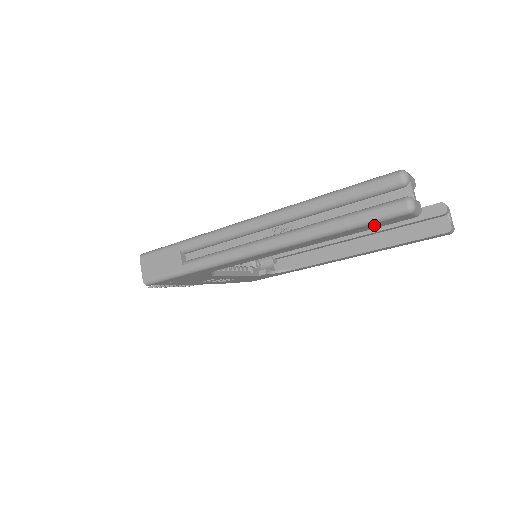
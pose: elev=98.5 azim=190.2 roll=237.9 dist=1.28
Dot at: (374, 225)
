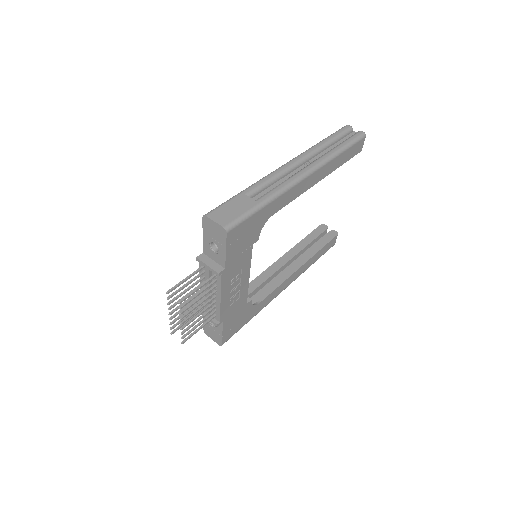
Dot at: (352, 150)
